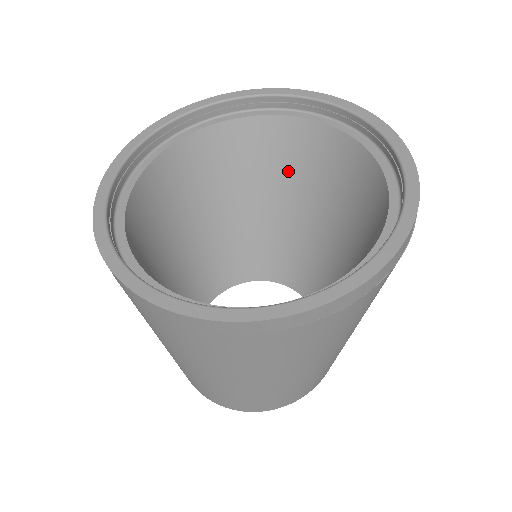
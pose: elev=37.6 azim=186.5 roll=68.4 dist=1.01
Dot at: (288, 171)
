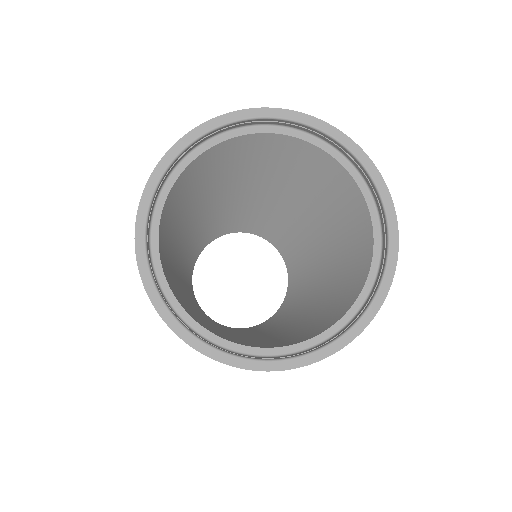
Dot at: (298, 179)
